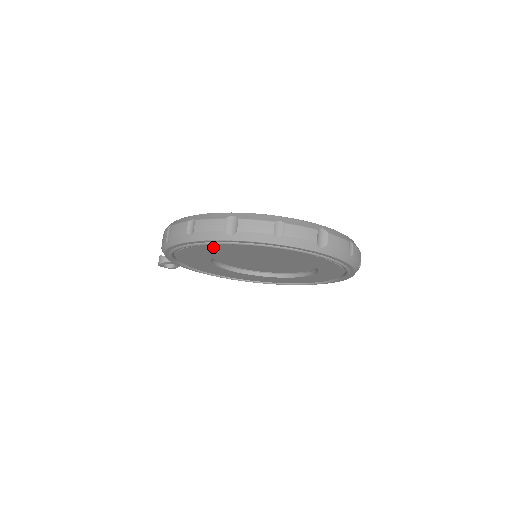
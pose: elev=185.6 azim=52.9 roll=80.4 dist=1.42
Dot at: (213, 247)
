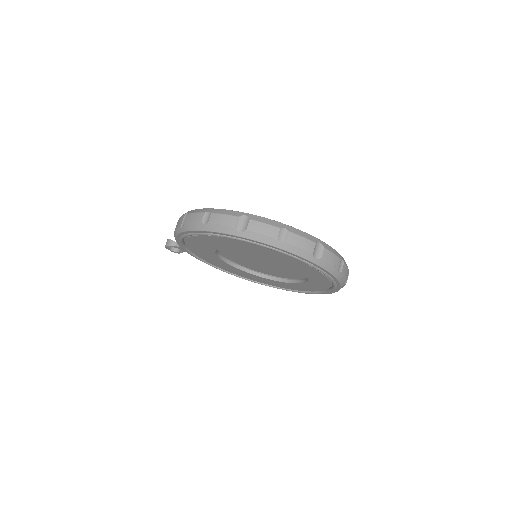
Dot at: (222, 239)
